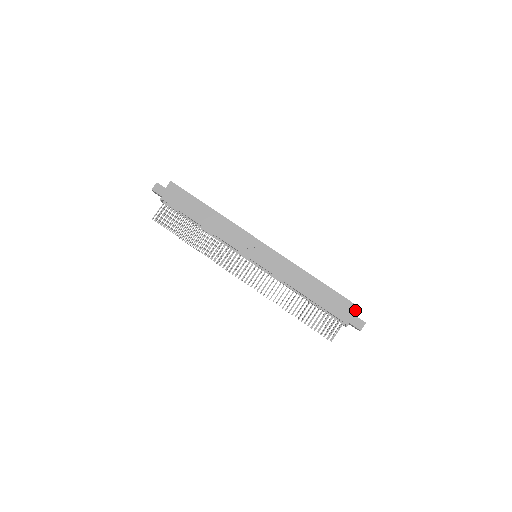
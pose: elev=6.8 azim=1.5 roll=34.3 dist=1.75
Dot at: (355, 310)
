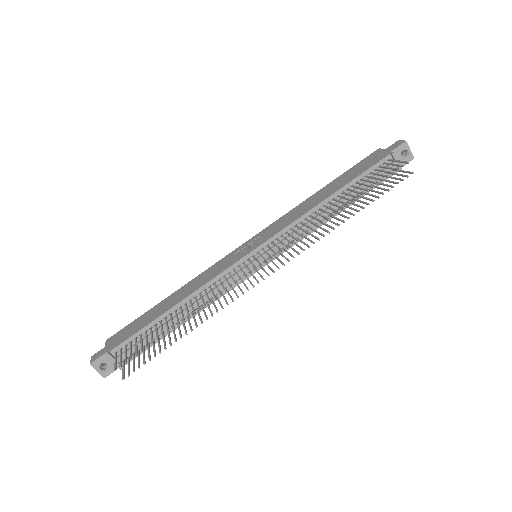
Dot at: (377, 152)
